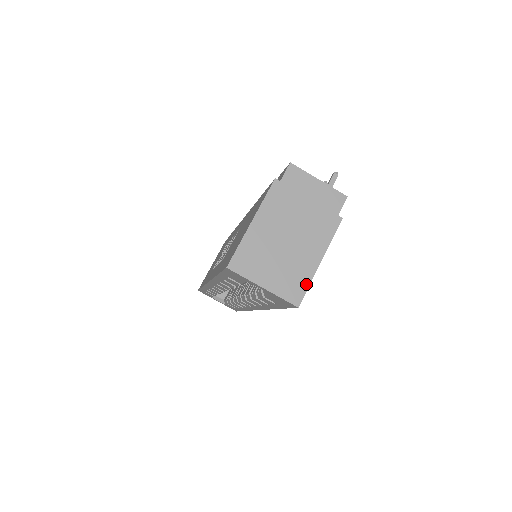
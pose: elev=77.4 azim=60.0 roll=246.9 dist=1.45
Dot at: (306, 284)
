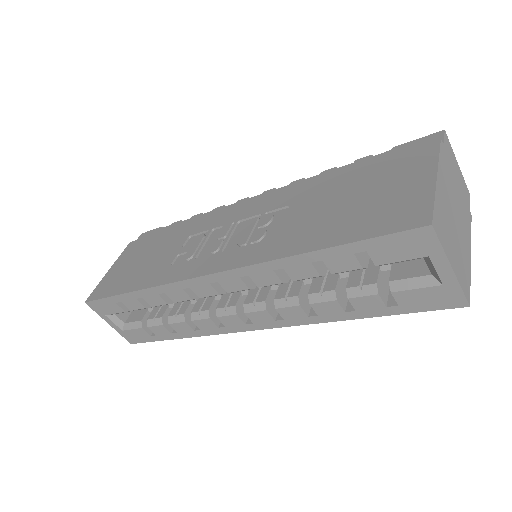
Dot at: (469, 278)
